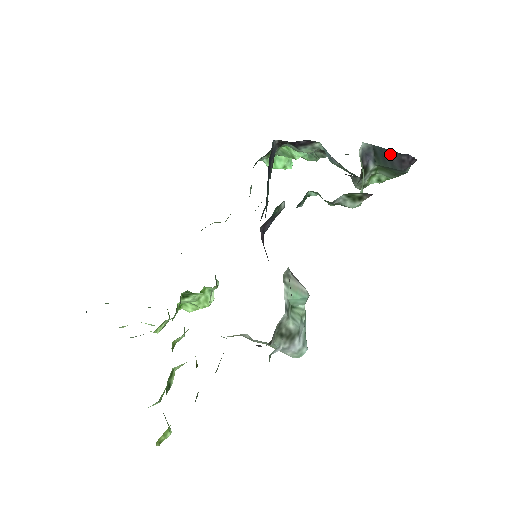
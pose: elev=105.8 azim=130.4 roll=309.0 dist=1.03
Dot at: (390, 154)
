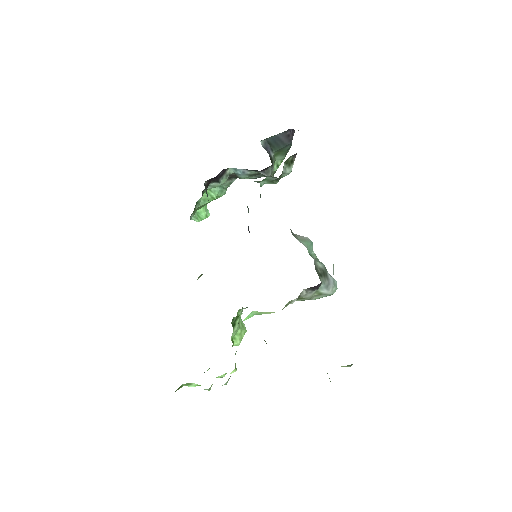
Dot at: (279, 137)
